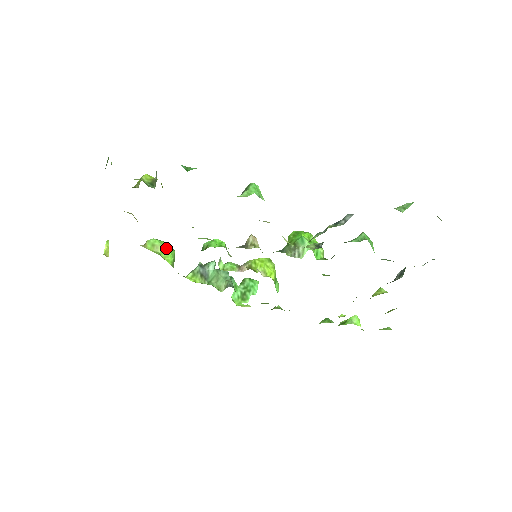
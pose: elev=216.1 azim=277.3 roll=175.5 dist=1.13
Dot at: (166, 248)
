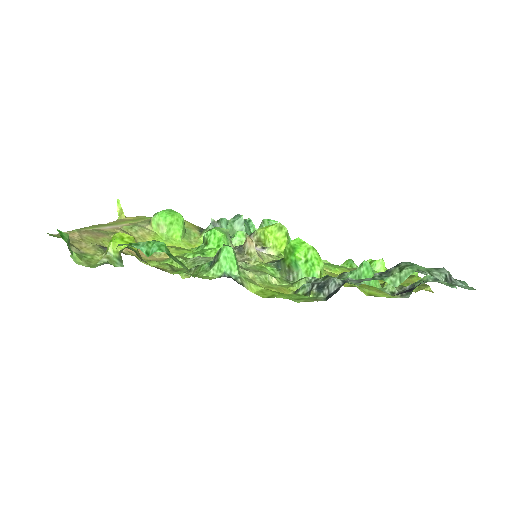
Dot at: (171, 225)
